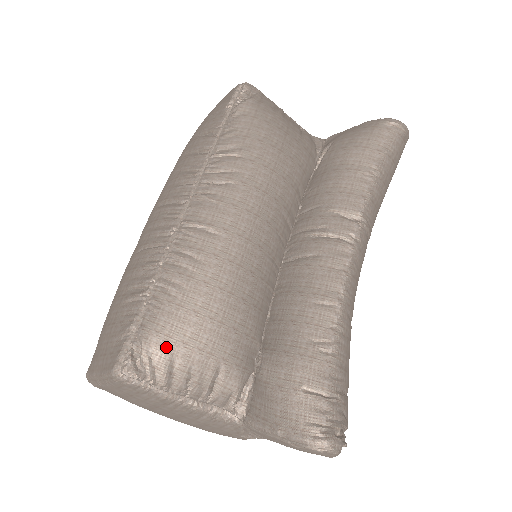
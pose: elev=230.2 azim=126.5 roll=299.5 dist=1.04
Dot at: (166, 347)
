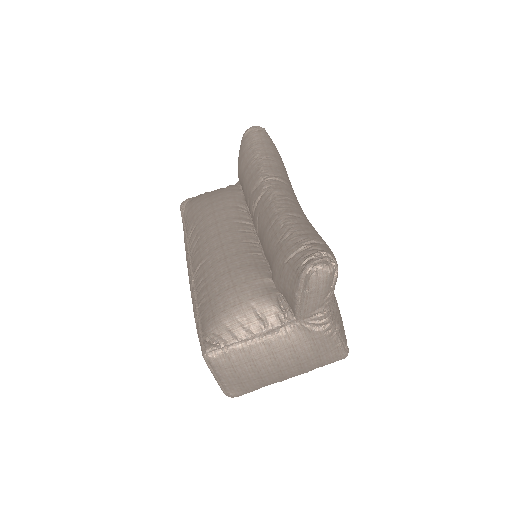
Dot at: (216, 322)
